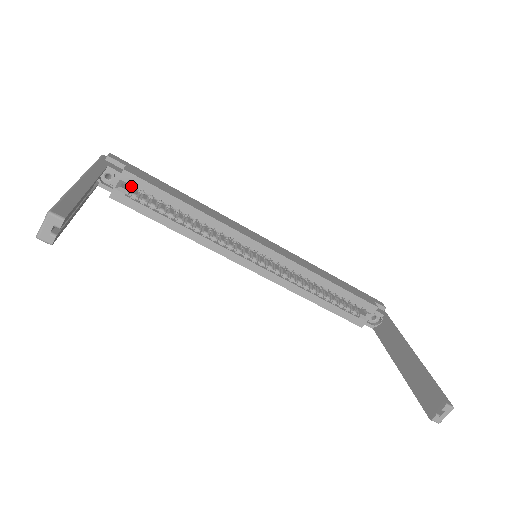
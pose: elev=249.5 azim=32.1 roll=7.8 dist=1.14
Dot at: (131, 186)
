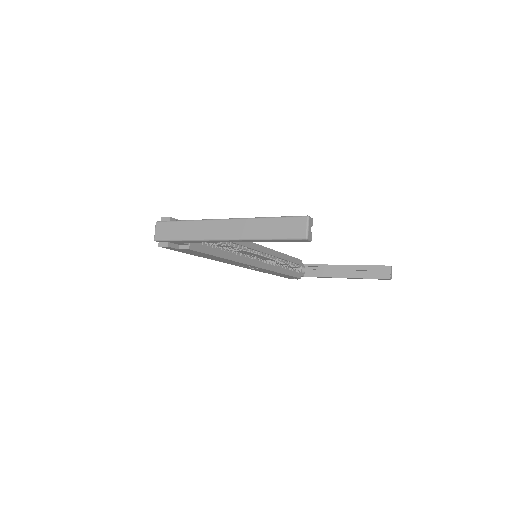
Dot at: occluded
